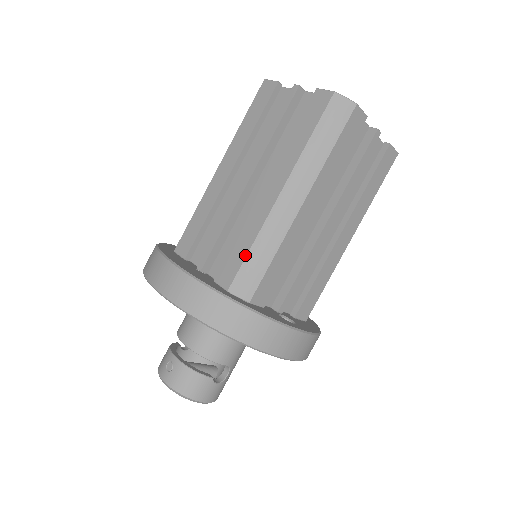
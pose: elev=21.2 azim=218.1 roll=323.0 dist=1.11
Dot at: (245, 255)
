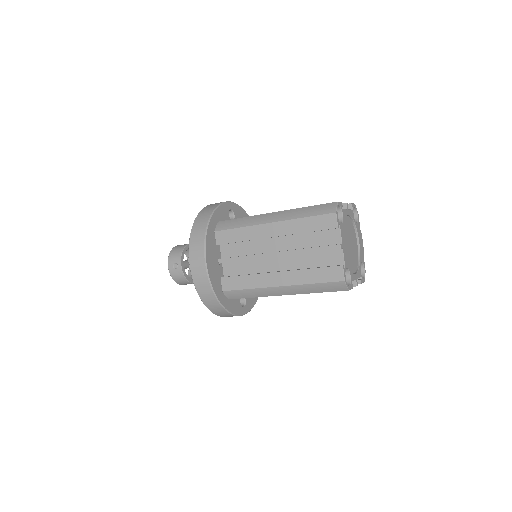
Dot at: (242, 289)
